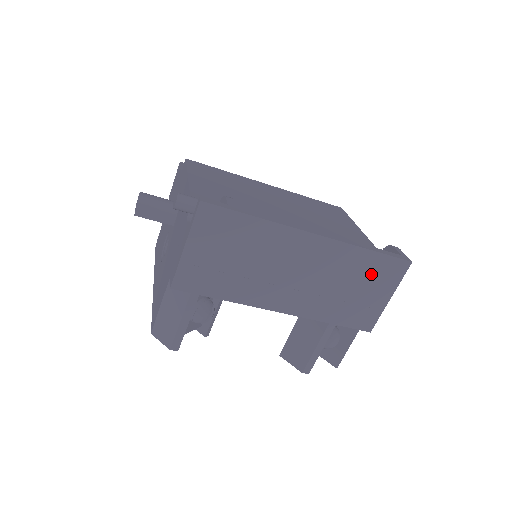
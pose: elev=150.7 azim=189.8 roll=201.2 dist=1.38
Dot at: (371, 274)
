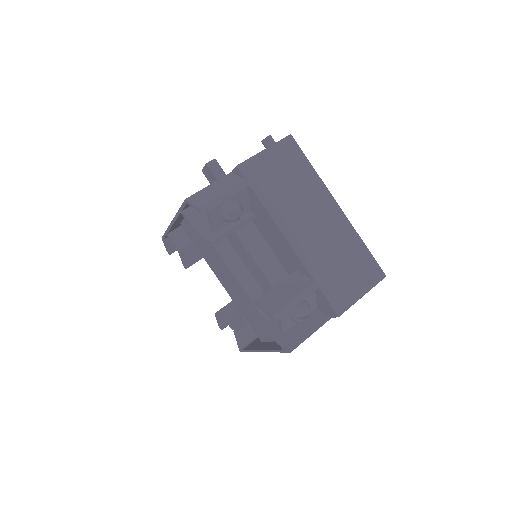
Dot at: (359, 264)
